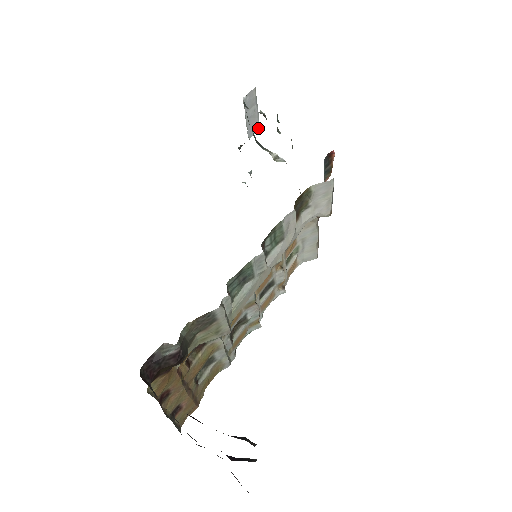
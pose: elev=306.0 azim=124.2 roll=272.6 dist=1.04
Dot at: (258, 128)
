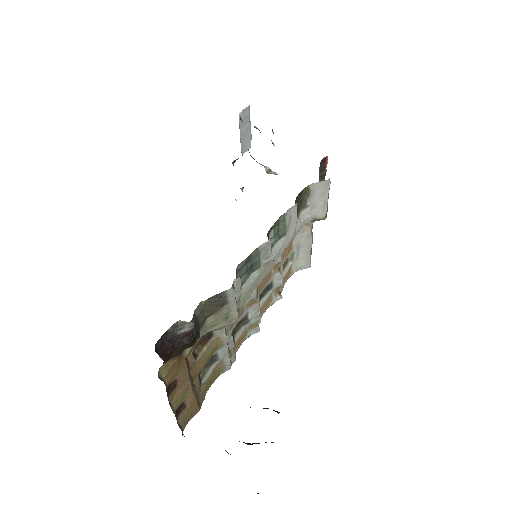
Dot at: (250, 146)
